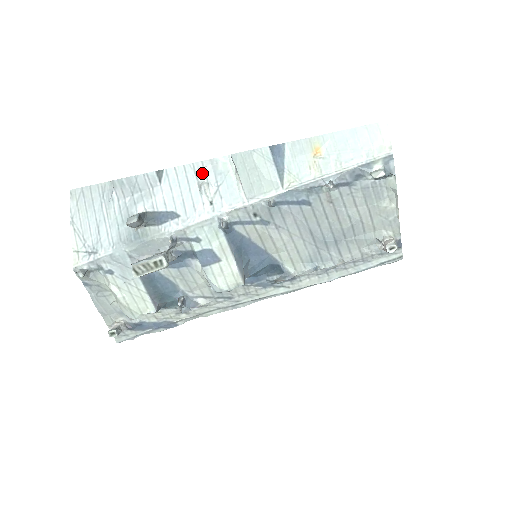
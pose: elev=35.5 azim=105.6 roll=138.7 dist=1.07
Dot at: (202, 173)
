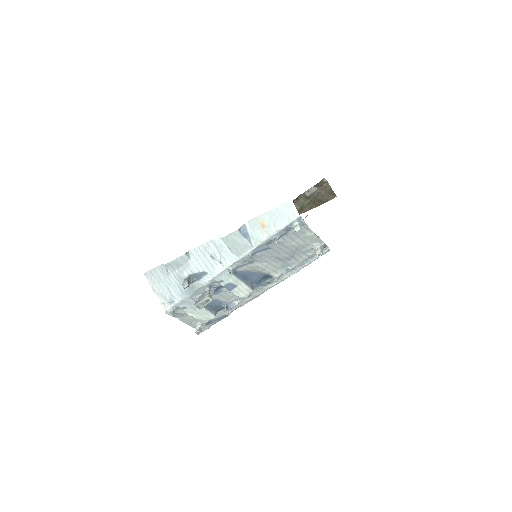
Dot at: (209, 249)
